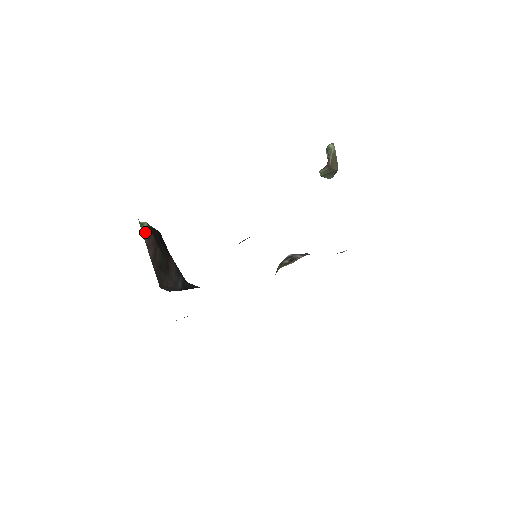
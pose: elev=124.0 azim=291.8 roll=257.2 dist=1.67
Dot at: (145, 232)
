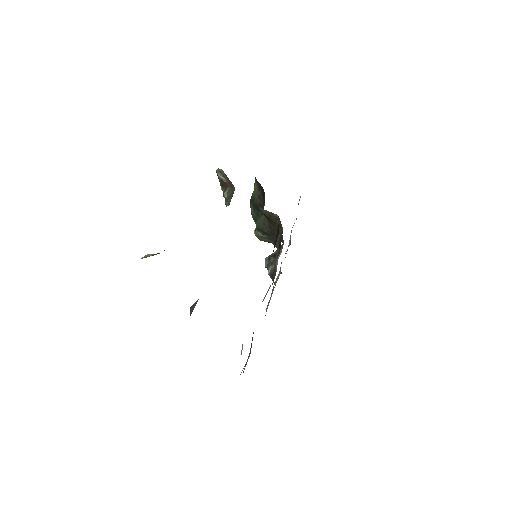
Dot at: occluded
